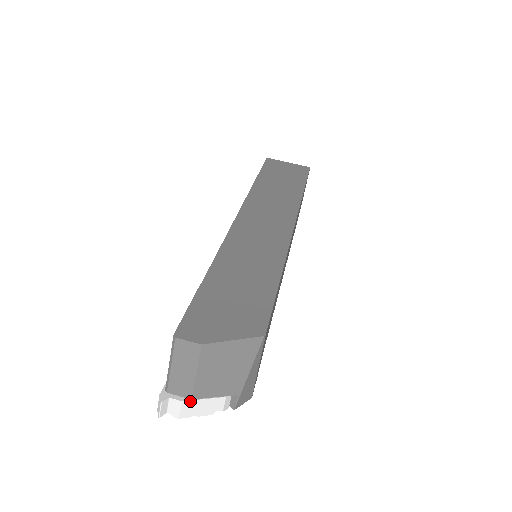
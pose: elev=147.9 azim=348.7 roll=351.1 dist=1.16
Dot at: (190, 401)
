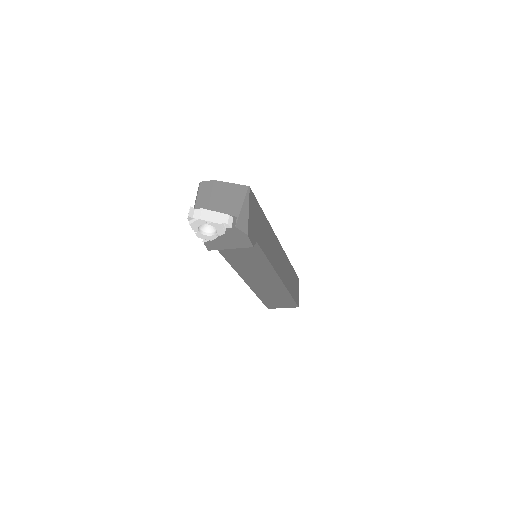
Dot at: (207, 210)
